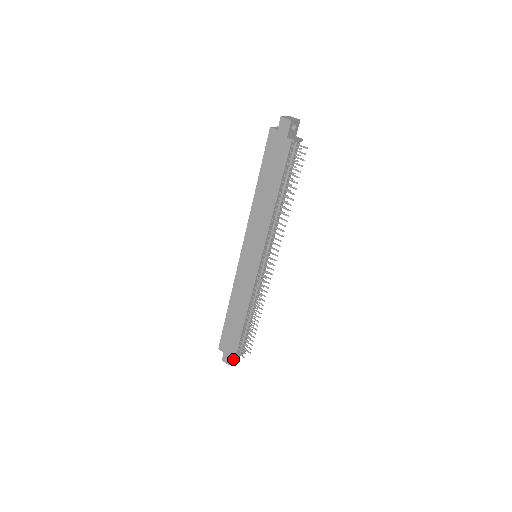
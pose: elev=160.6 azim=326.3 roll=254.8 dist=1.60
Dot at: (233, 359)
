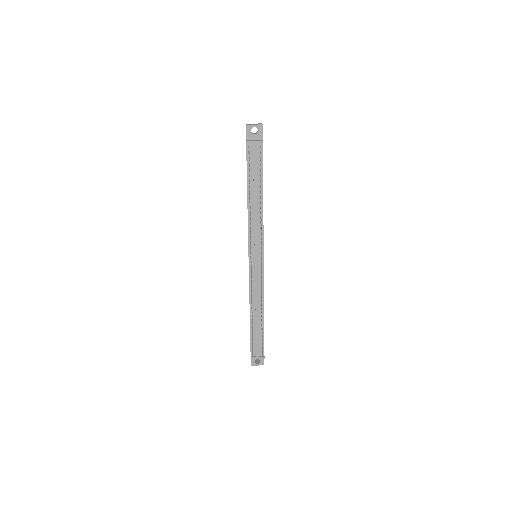
Dot at: (258, 363)
